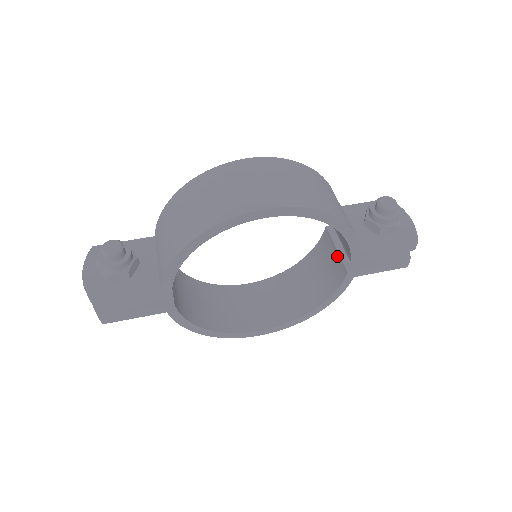
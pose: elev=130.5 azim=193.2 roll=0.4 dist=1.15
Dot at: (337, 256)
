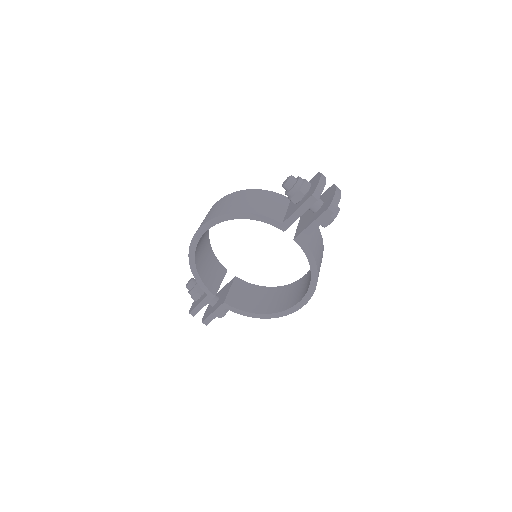
Dot at: occluded
